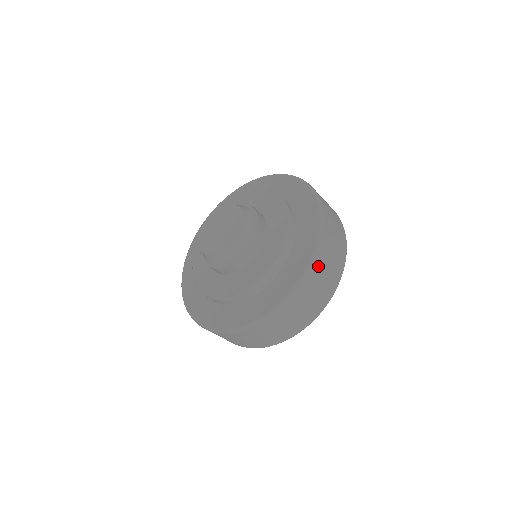
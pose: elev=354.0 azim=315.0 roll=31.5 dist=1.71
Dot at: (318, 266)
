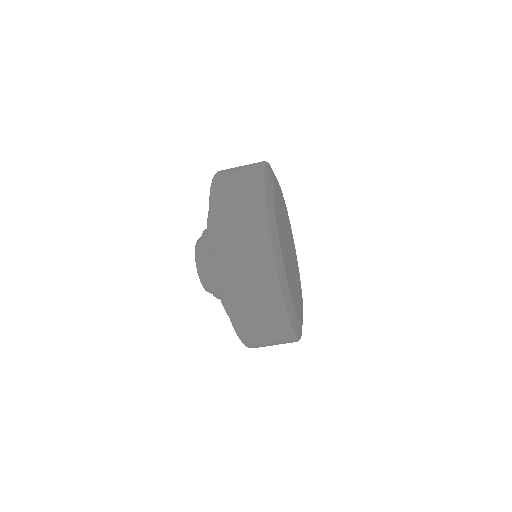
Dot at: (246, 331)
